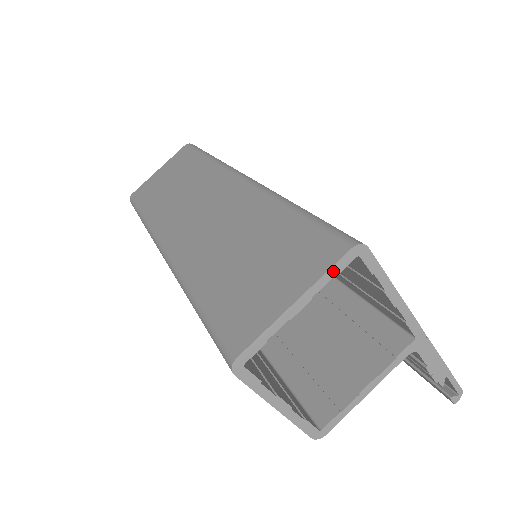
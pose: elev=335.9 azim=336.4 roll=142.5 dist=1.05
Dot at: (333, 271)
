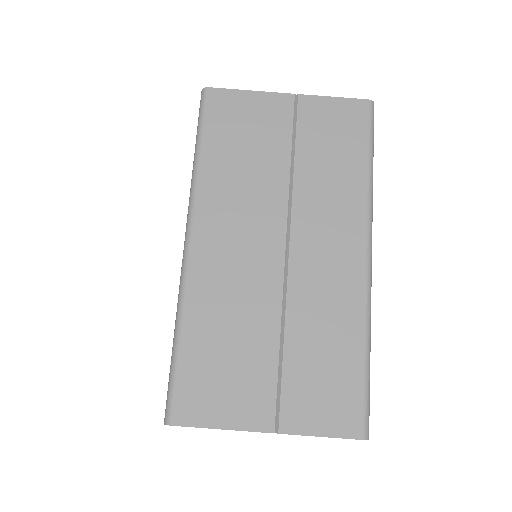
Dot at: occluded
